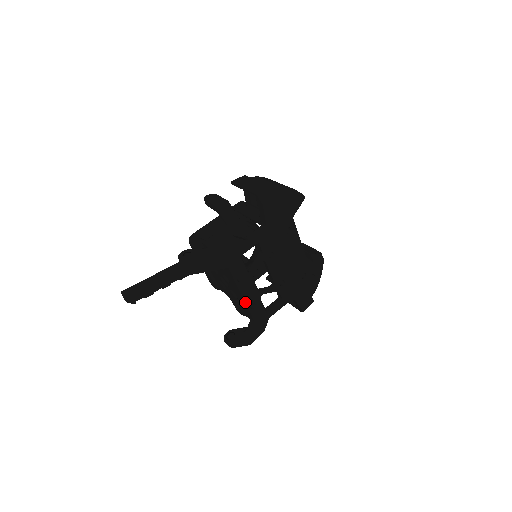
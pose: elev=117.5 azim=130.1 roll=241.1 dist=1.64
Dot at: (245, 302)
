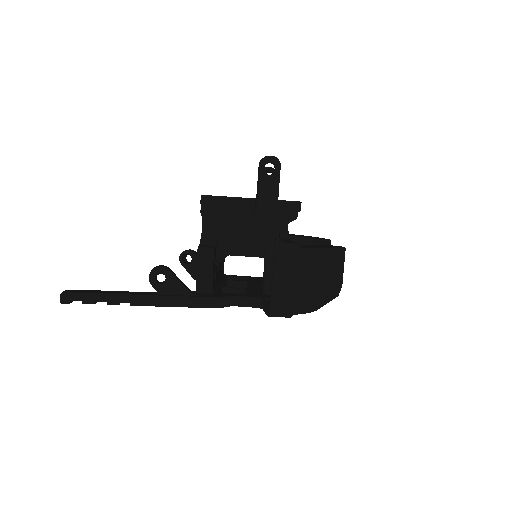
Dot at: occluded
